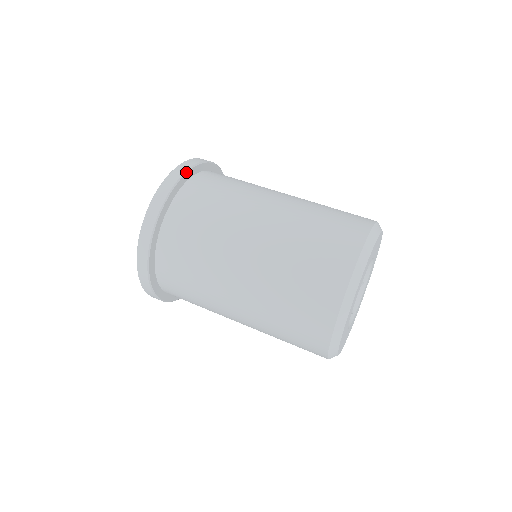
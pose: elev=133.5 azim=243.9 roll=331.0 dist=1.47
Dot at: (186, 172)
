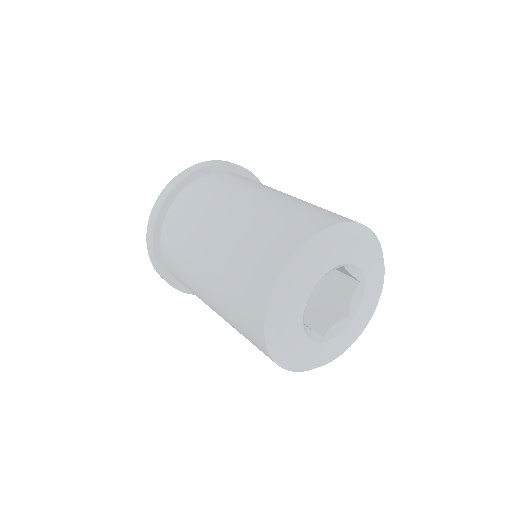
Dot at: (168, 194)
